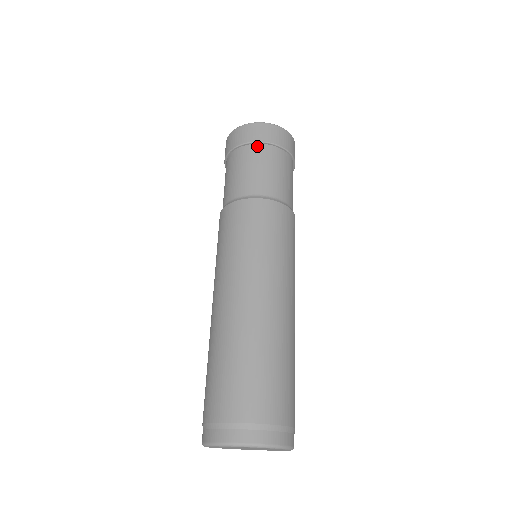
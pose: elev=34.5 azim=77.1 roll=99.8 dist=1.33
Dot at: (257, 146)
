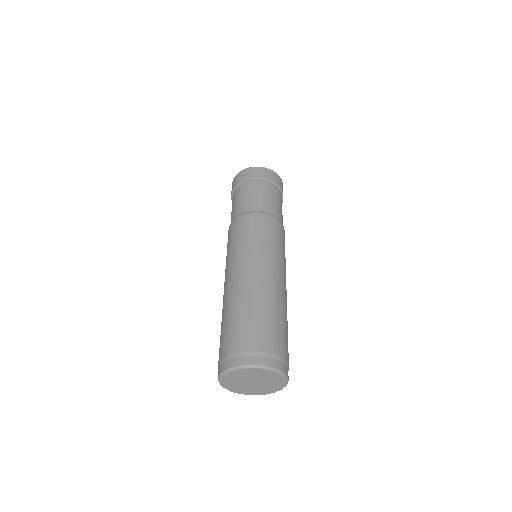
Dot at: (253, 181)
